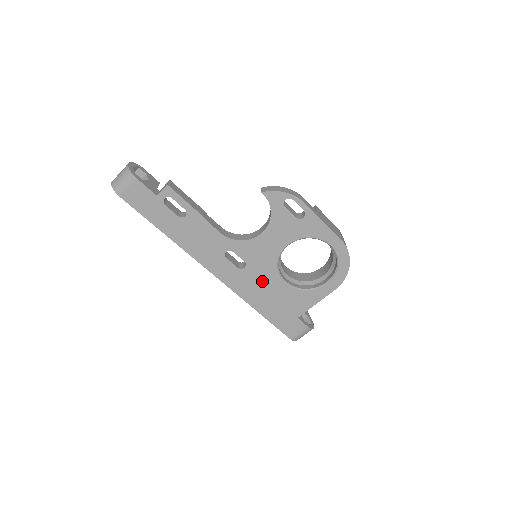
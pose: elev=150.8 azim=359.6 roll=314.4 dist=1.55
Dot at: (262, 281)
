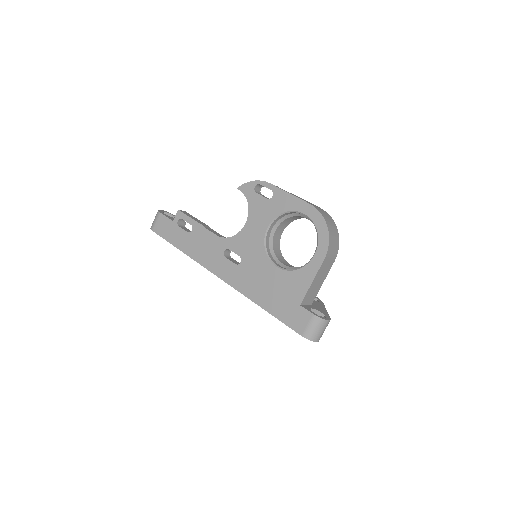
Dot at: (257, 272)
